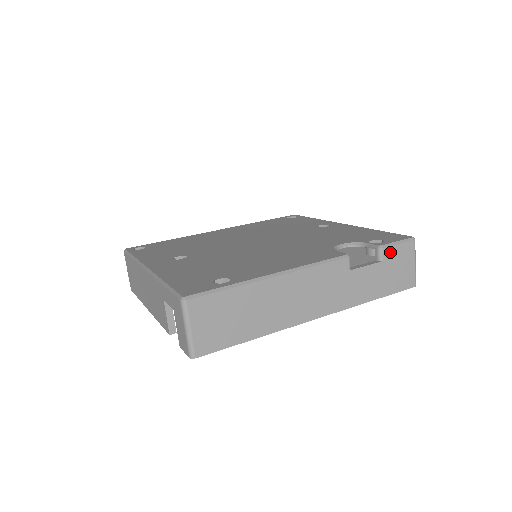
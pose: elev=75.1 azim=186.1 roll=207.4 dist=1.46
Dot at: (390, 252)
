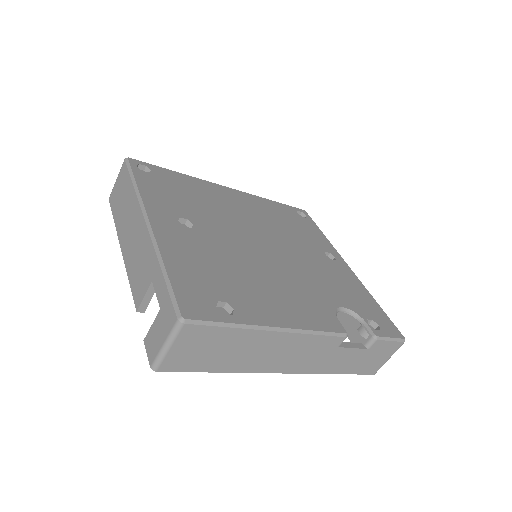
Dot at: (379, 344)
